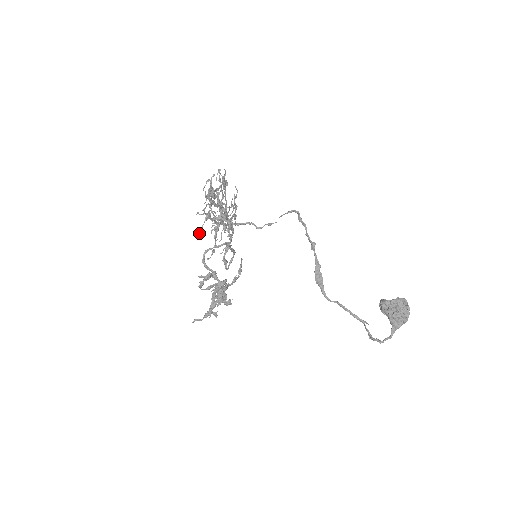
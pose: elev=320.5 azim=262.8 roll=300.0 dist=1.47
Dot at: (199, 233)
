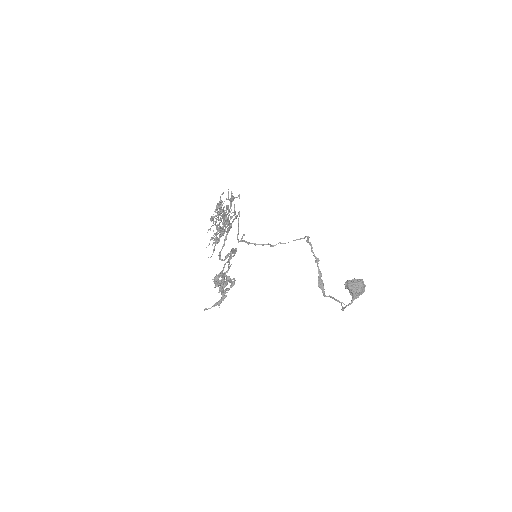
Dot at: (212, 245)
